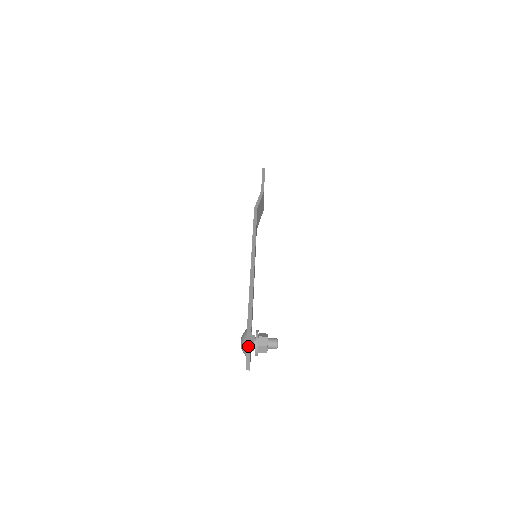
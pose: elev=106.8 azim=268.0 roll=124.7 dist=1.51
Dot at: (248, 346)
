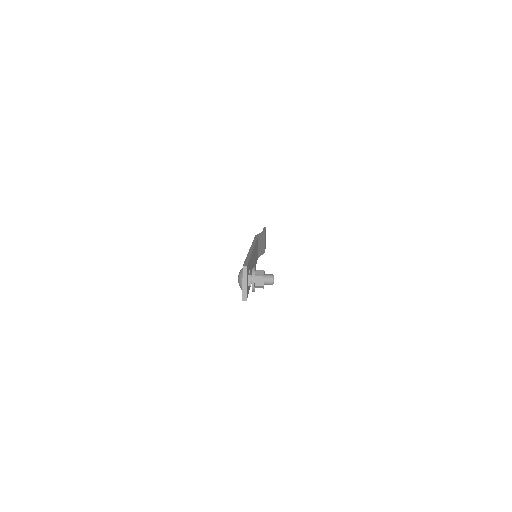
Dot at: (245, 265)
